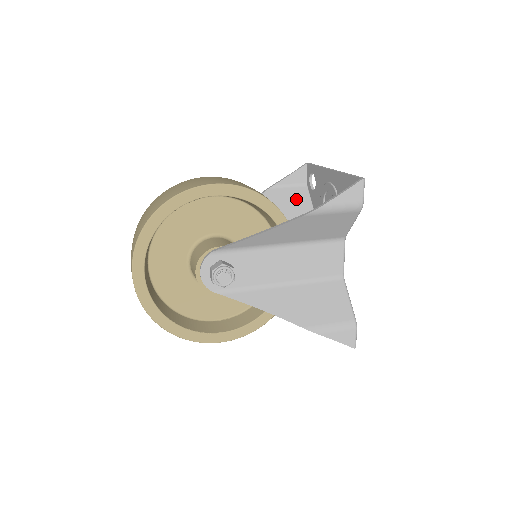
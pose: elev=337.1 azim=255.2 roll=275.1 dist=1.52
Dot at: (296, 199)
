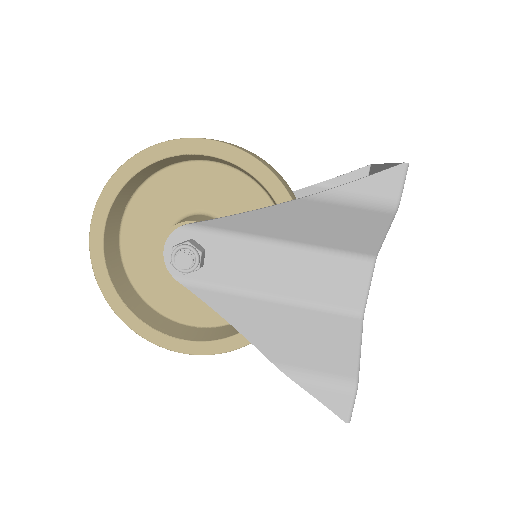
Dot at: occluded
